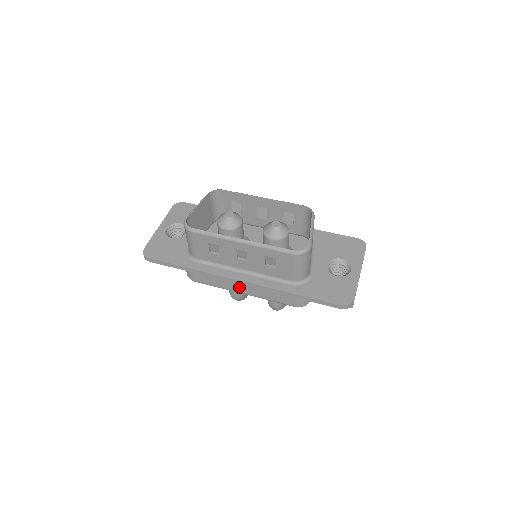
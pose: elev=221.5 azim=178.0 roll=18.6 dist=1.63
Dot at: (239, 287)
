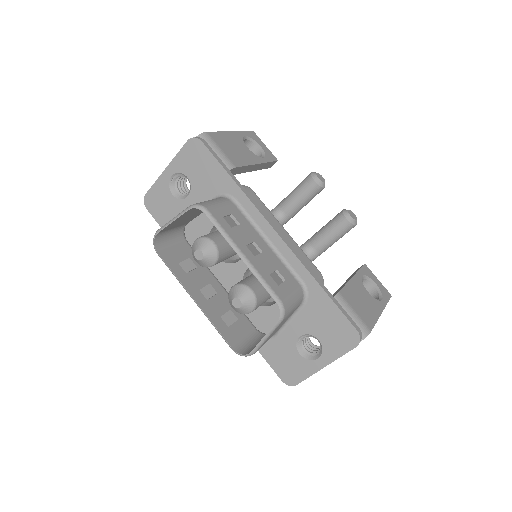
Dot at: occluded
